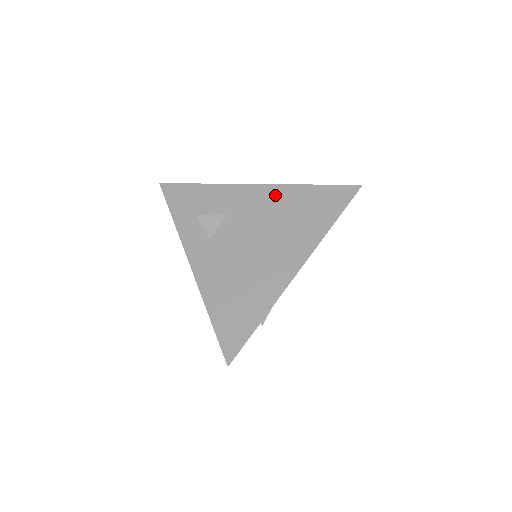
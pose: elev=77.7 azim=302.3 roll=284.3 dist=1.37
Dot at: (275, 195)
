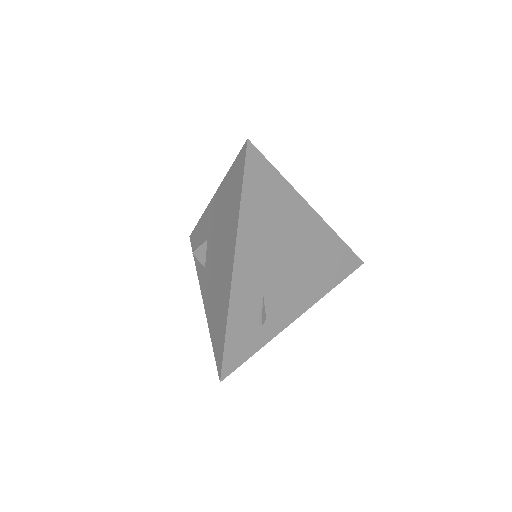
Dot at: (219, 199)
